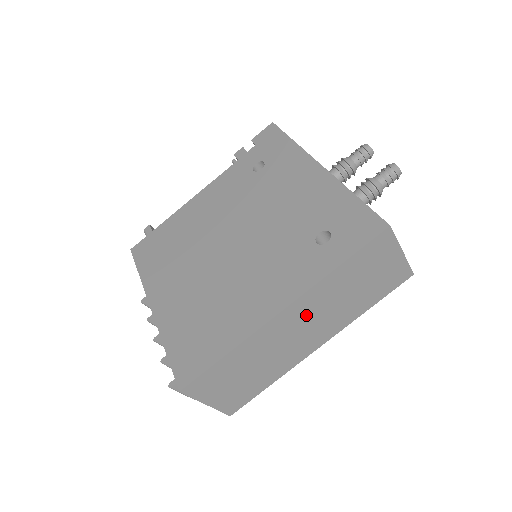
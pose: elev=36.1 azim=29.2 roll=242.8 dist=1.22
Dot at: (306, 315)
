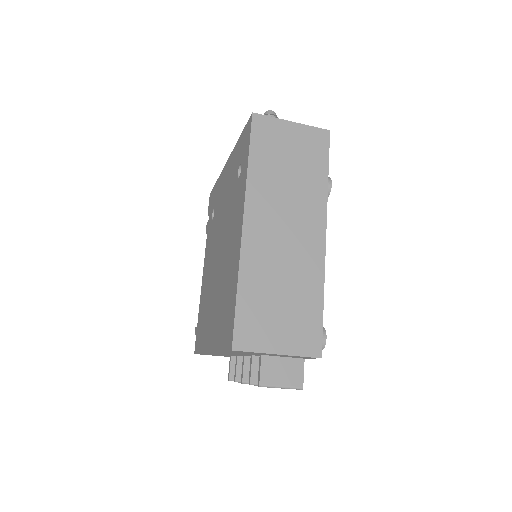
Dot at: (271, 216)
